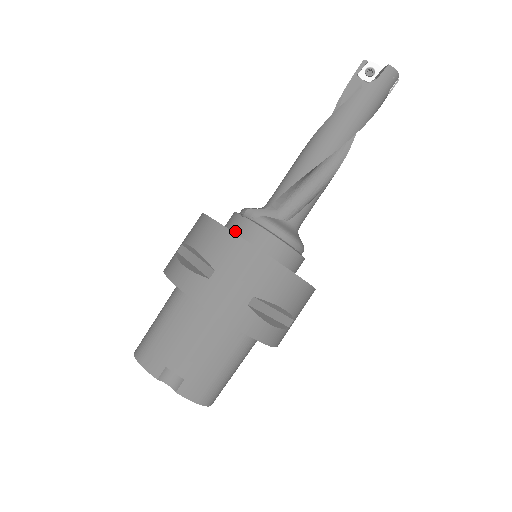
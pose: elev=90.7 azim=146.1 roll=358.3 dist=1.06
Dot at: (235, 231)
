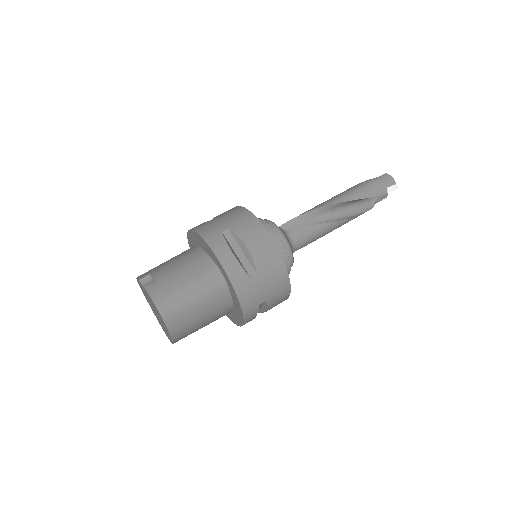
Dot at: occluded
